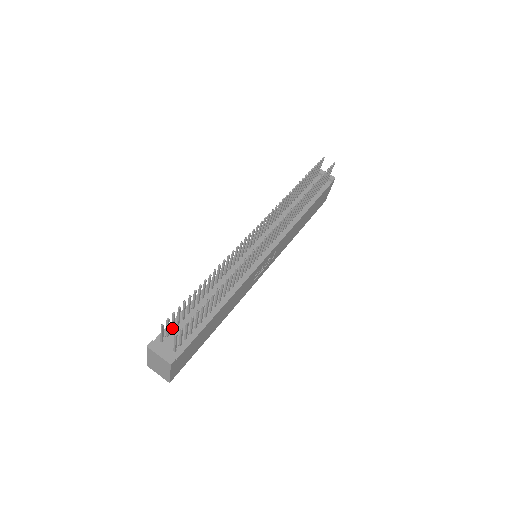
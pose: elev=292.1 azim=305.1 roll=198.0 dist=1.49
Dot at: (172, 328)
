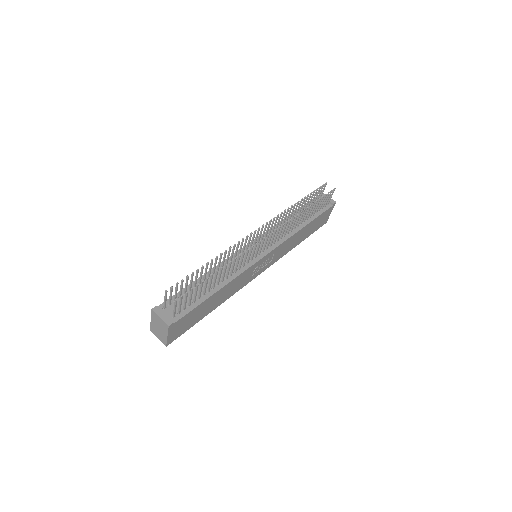
Dot at: (175, 298)
